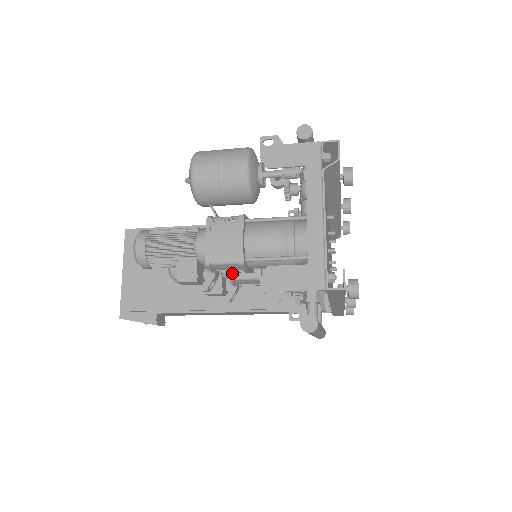
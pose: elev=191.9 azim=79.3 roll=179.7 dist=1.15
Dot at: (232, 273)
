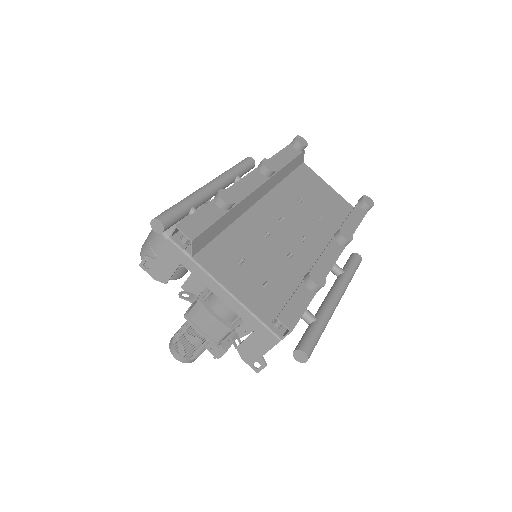
Dot at: occluded
